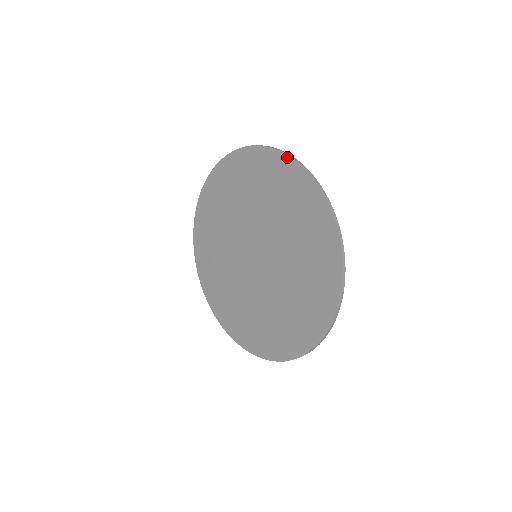
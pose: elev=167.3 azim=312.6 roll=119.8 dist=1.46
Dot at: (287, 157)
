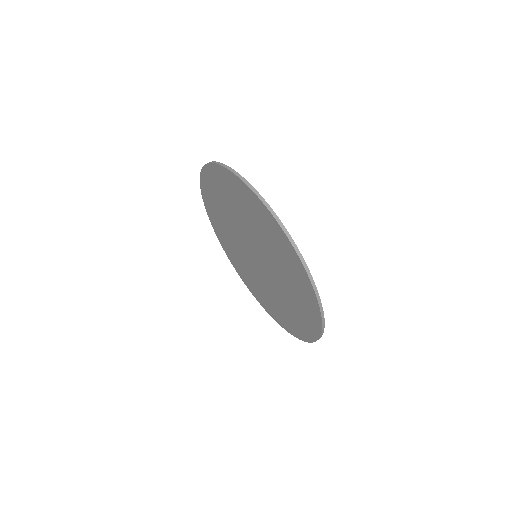
Dot at: (297, 256)
